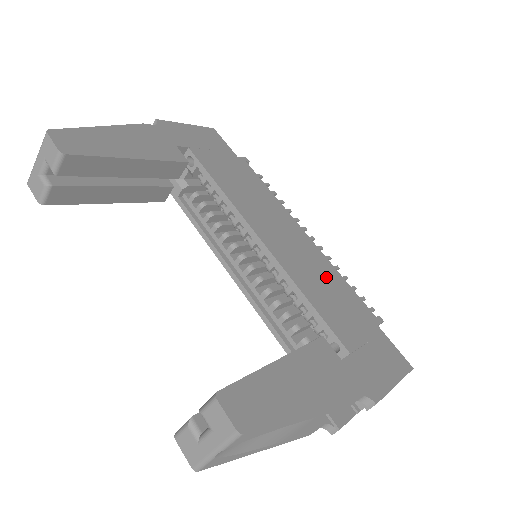
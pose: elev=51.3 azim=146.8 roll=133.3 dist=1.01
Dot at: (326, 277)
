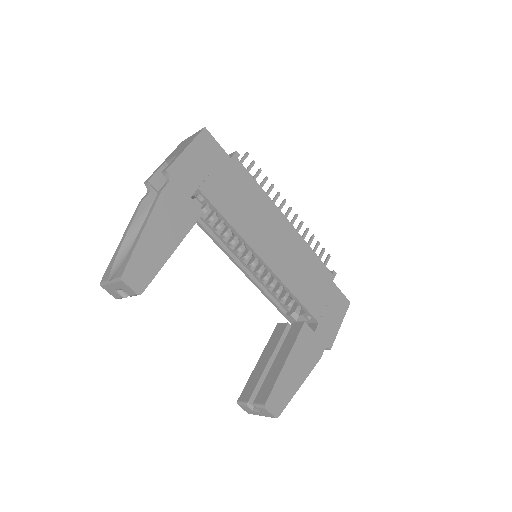
Dot at: (303, 262)
